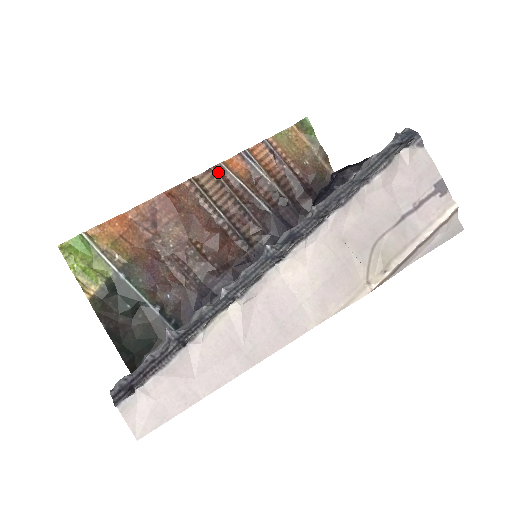
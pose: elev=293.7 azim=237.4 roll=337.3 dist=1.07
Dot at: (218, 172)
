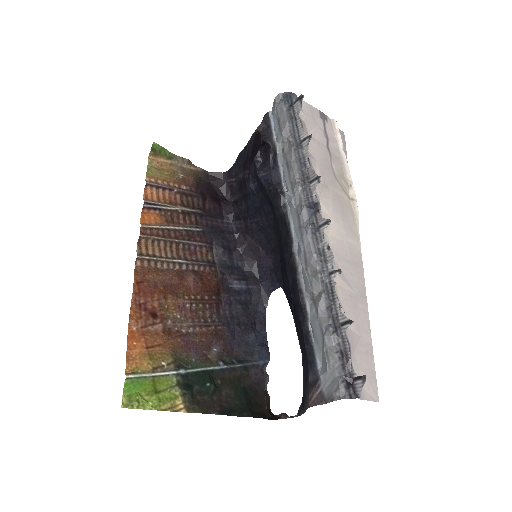
Dot at: (146, 234)
